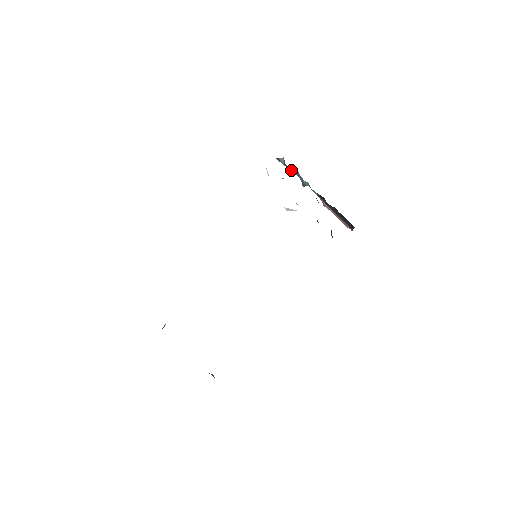
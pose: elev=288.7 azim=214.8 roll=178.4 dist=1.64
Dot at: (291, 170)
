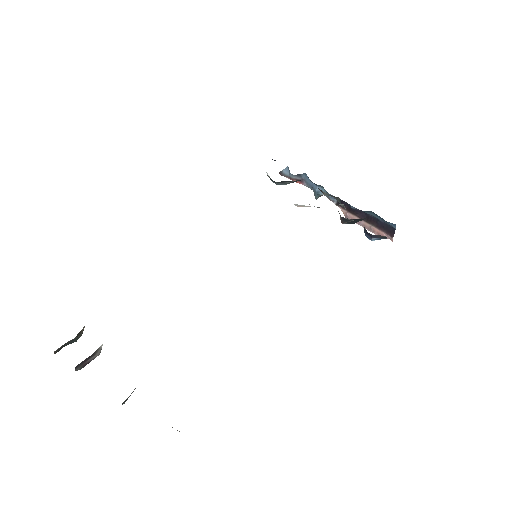
Dot at: (298, 181)
